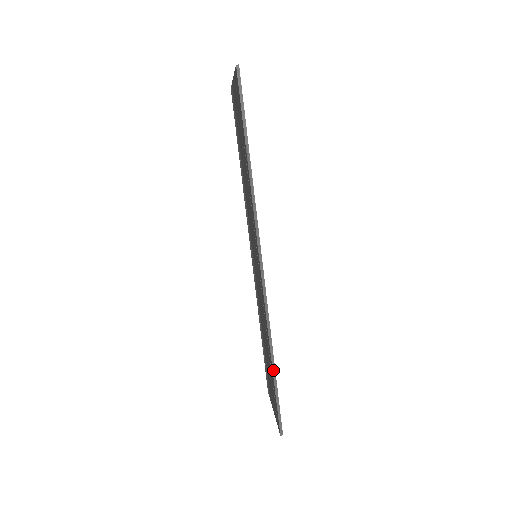
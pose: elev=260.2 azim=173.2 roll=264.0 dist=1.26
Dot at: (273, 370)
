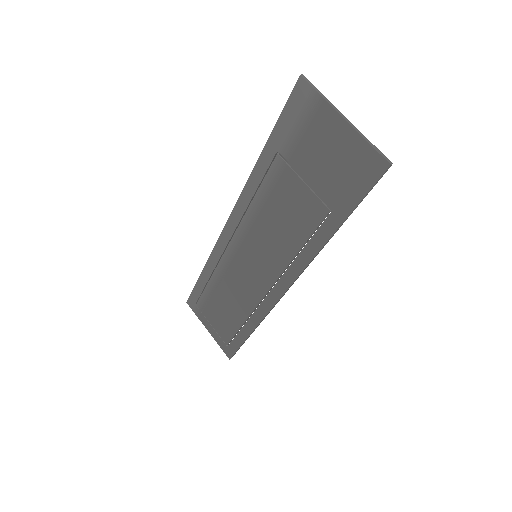
Dot at: occluded
